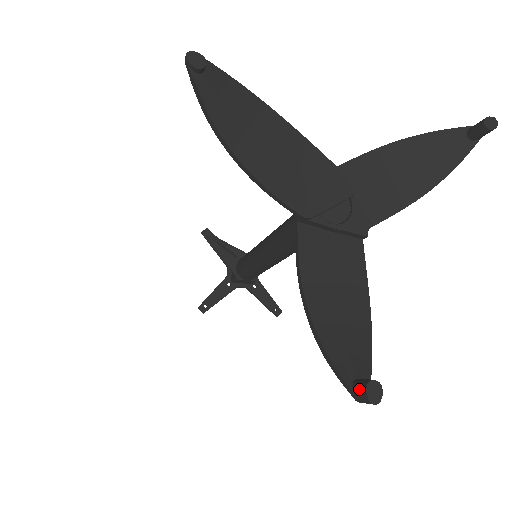
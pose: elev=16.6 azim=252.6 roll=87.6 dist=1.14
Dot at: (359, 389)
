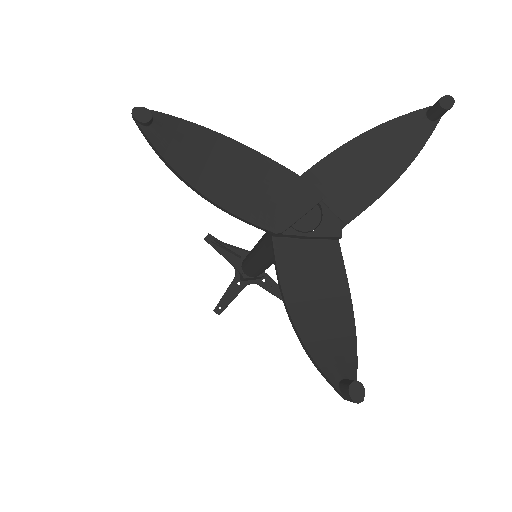
Dot at: (344, 390)
